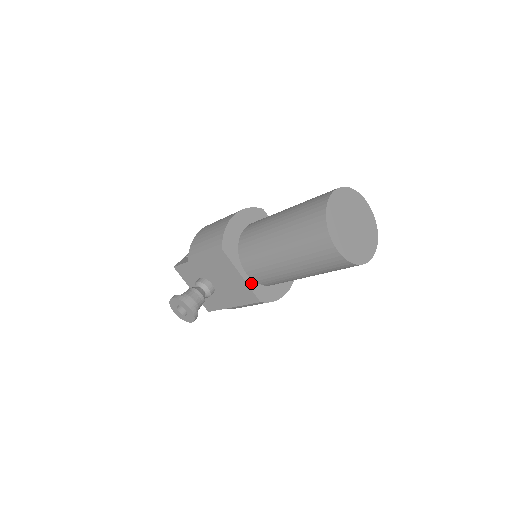
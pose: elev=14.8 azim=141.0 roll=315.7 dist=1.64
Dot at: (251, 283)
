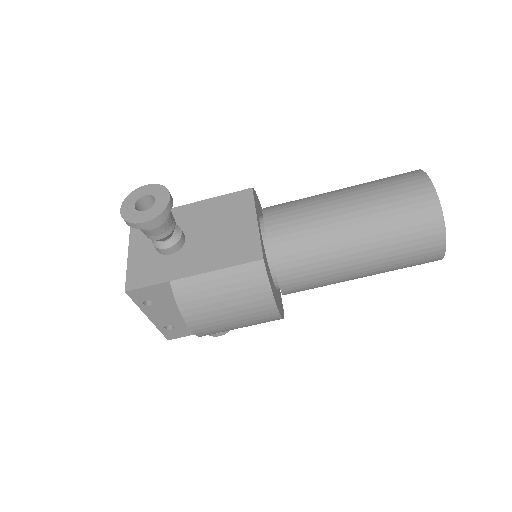
Dot at: (261, 238)
